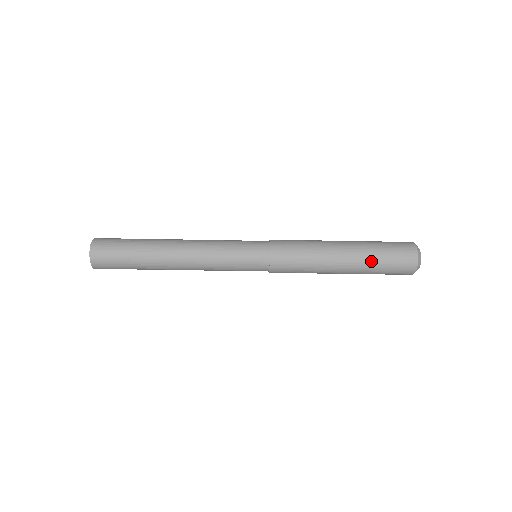
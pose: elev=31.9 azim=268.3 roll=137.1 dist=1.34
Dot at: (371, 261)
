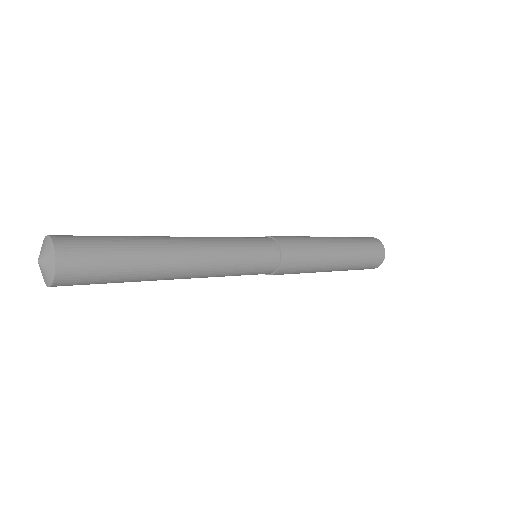
Dot at: (356, 261)
